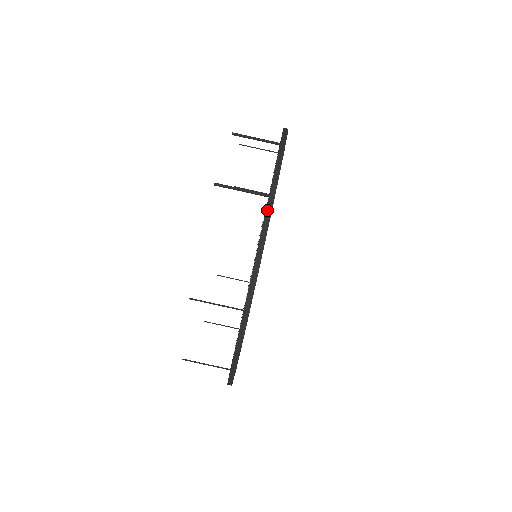
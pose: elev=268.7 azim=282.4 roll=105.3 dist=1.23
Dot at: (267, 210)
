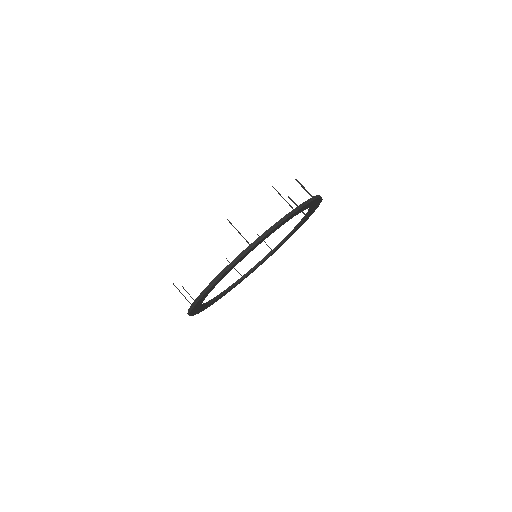
Dot at: occluded
